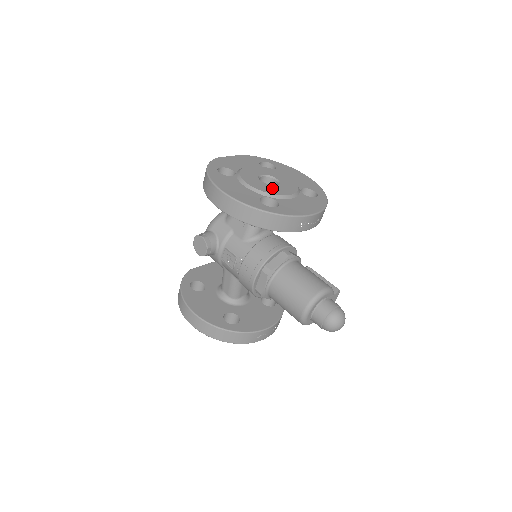
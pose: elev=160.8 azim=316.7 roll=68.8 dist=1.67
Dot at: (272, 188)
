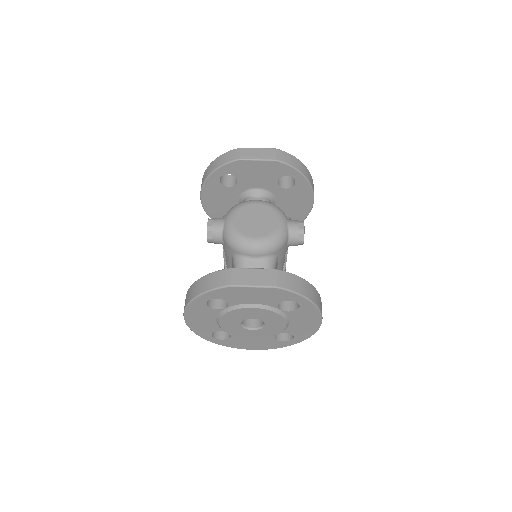
Dot at: (241, 331)
